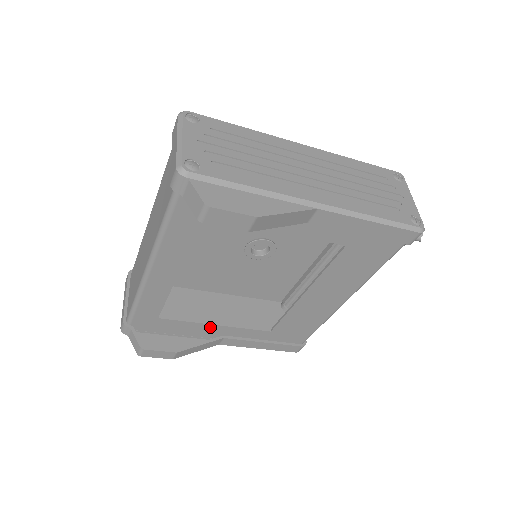
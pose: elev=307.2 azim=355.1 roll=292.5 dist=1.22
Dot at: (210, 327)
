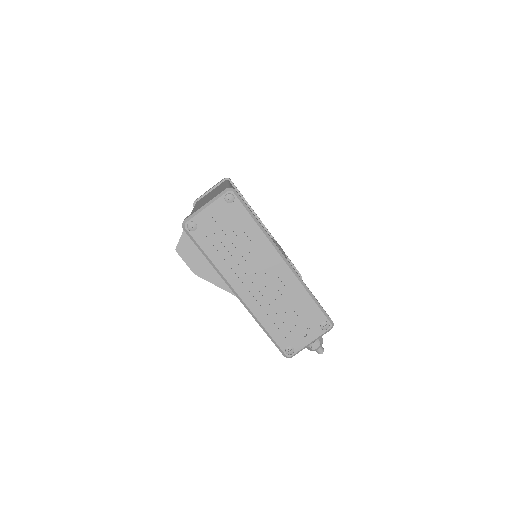
Dot at: occluded
